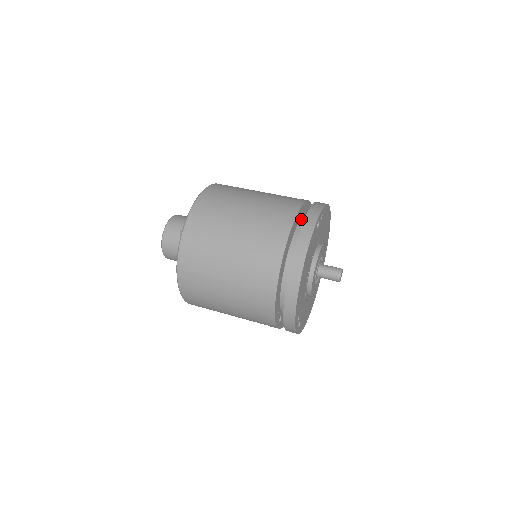
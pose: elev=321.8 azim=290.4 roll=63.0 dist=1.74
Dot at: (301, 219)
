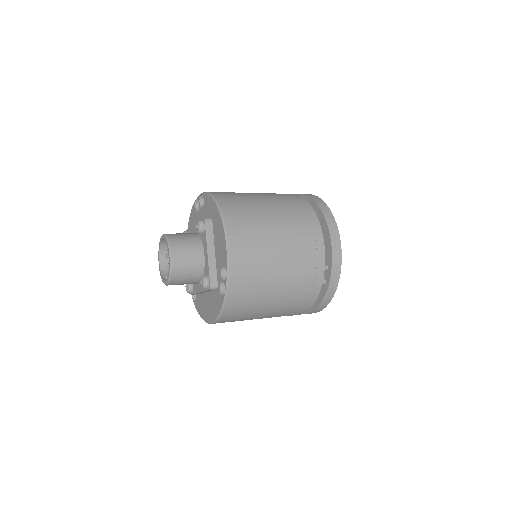
Dot at: occluded
